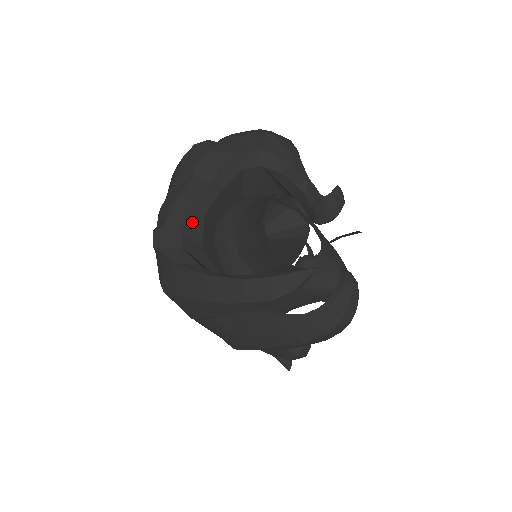
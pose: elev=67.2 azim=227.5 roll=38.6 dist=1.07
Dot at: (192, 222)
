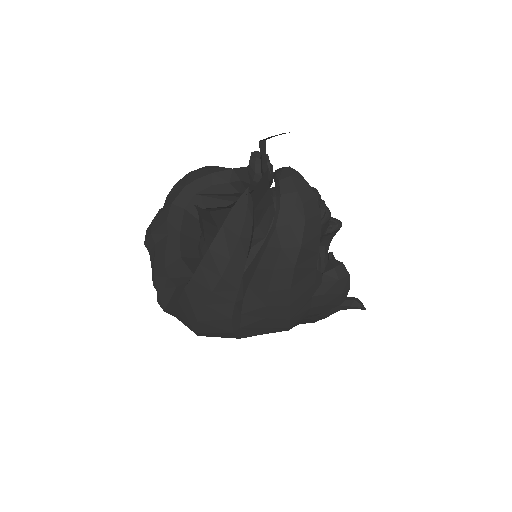
Dot at: (173, 268)
